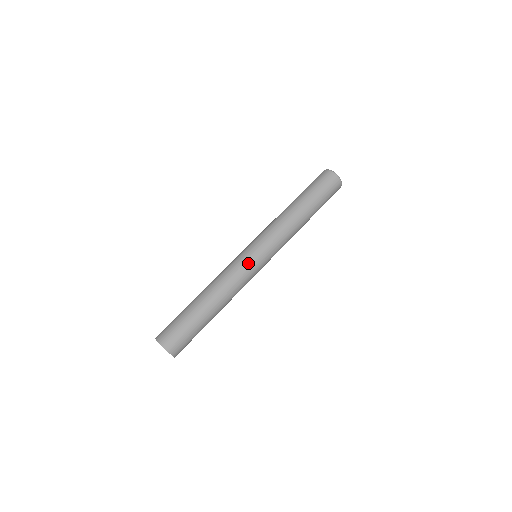
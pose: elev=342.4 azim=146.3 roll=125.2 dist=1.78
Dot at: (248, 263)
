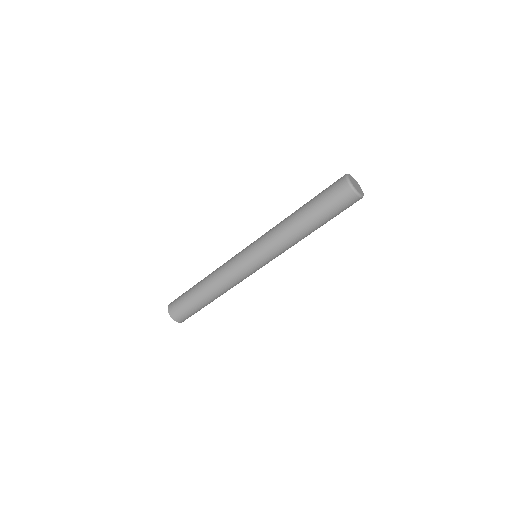
Dot at: (241, 267)
